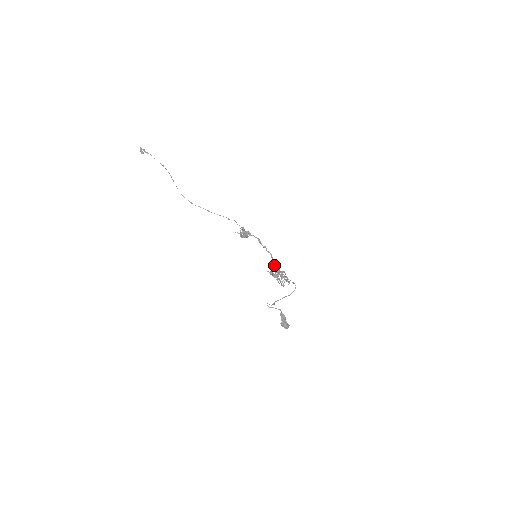
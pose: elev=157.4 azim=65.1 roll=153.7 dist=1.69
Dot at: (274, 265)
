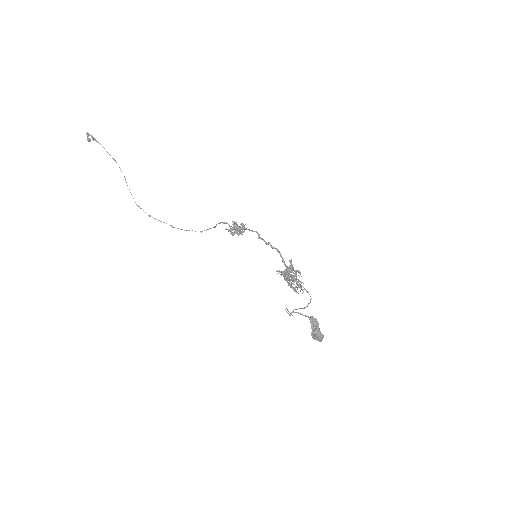
Dot at: (284, 264)
